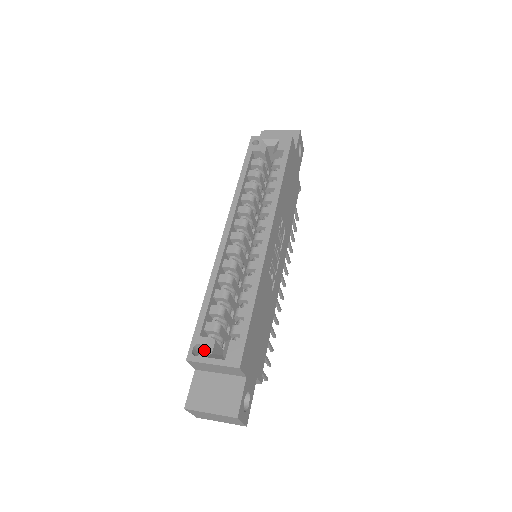
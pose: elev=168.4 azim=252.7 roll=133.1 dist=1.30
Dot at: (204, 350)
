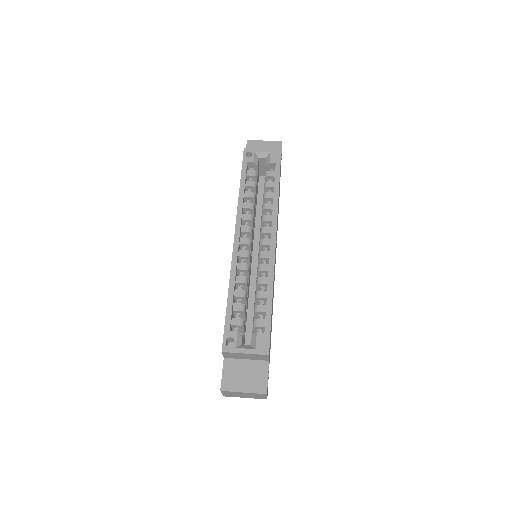
Dot at: (236, 342)
